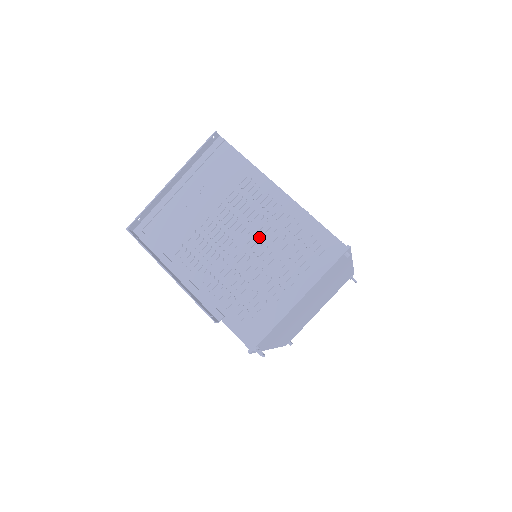
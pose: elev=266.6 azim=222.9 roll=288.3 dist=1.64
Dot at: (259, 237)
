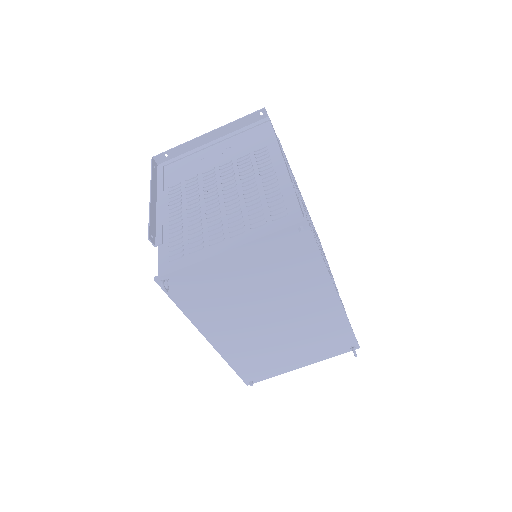
Dot at: (238, 192)
